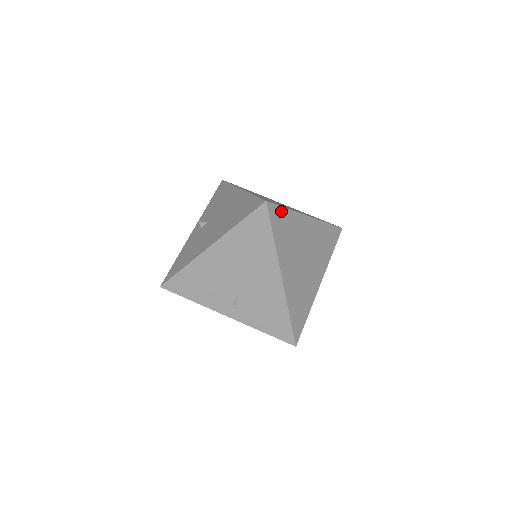
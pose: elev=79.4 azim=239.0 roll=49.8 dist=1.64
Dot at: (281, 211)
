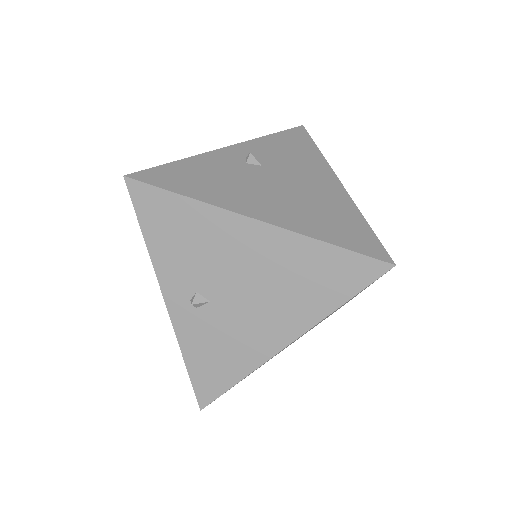
Dot at: occluded
